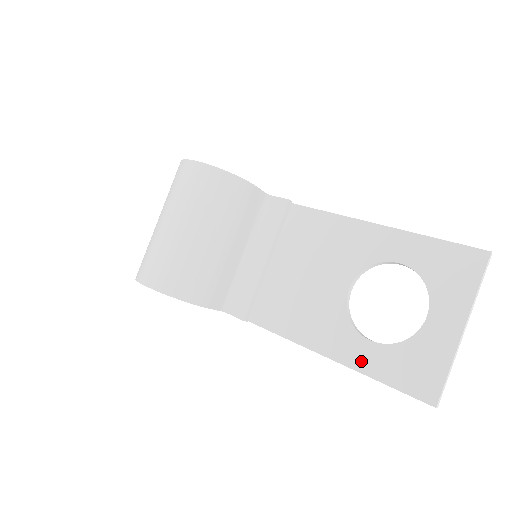
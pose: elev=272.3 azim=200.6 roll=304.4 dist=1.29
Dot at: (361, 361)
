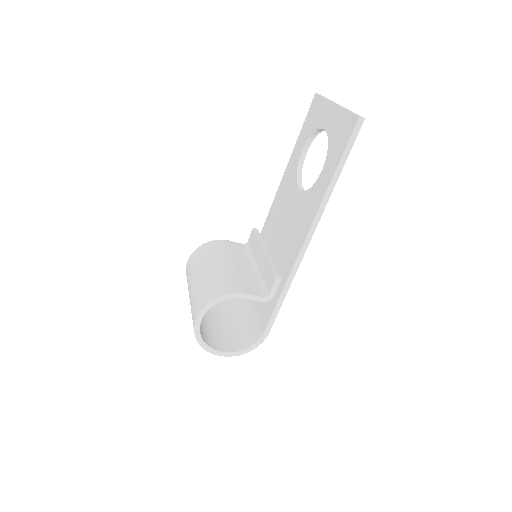
Dot at: (327, 179)
